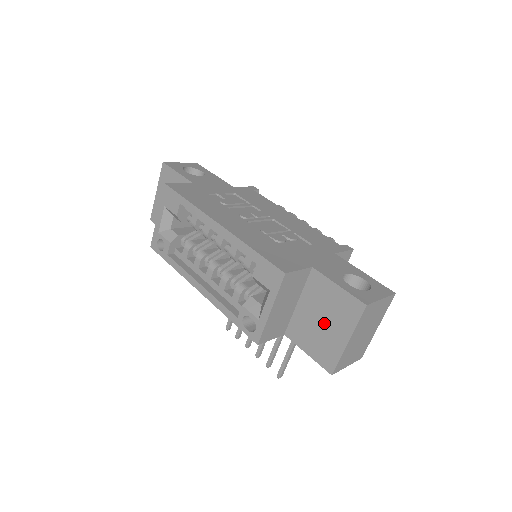
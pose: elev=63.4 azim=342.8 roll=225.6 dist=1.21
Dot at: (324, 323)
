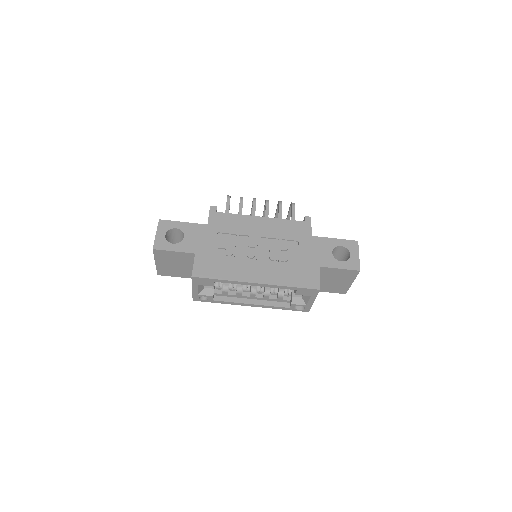
Dot at: (335, 281)
